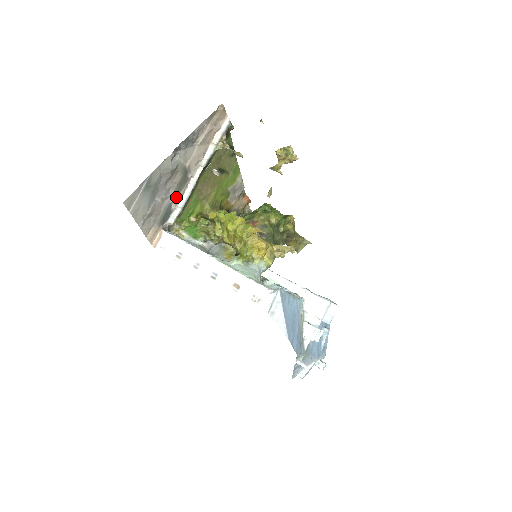
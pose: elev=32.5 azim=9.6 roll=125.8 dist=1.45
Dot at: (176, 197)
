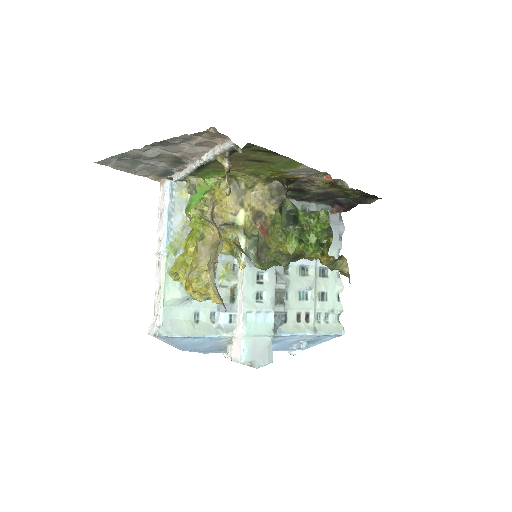
Dot at: (173, 168)
